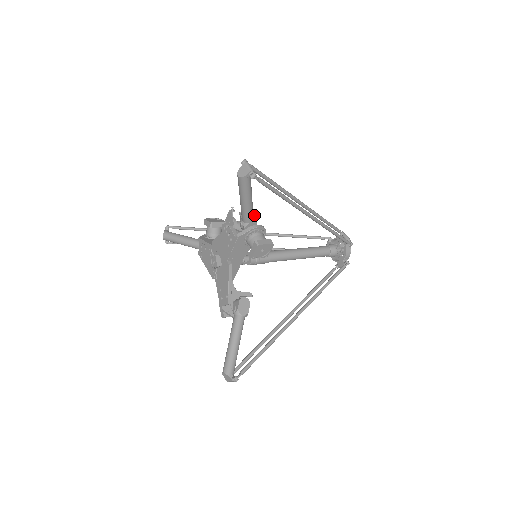
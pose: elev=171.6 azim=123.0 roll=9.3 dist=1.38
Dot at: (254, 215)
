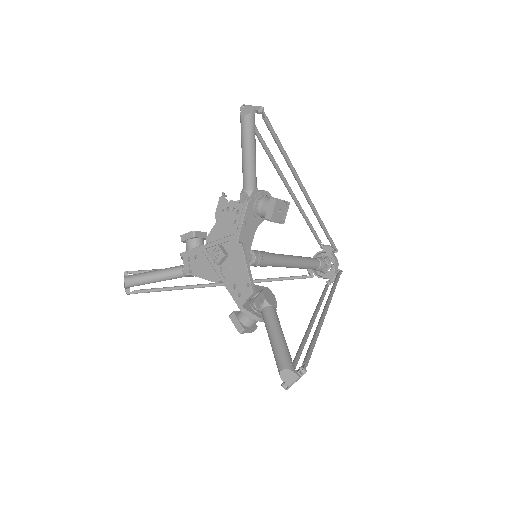
Dot at: occluded
